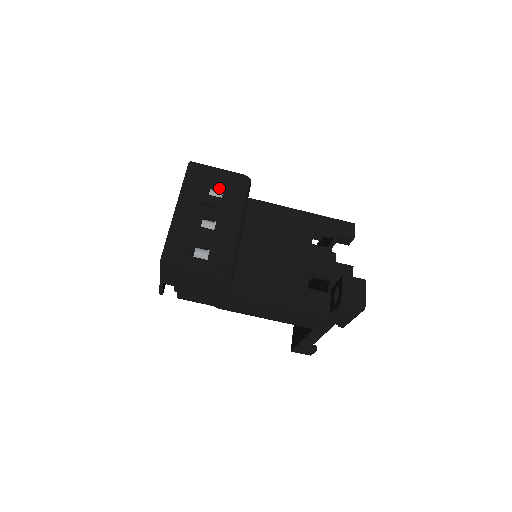
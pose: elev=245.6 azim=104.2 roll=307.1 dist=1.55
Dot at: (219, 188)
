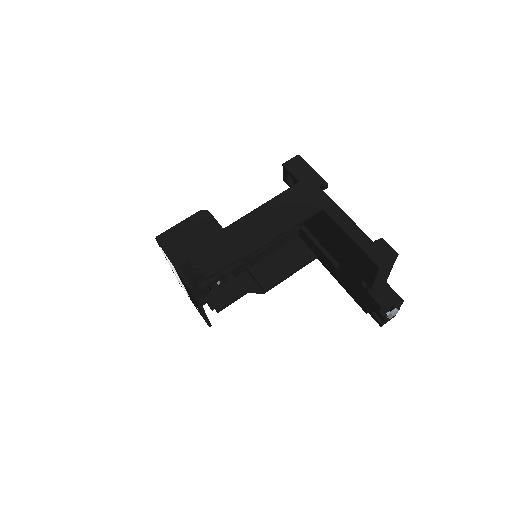
Dot at: occluded
